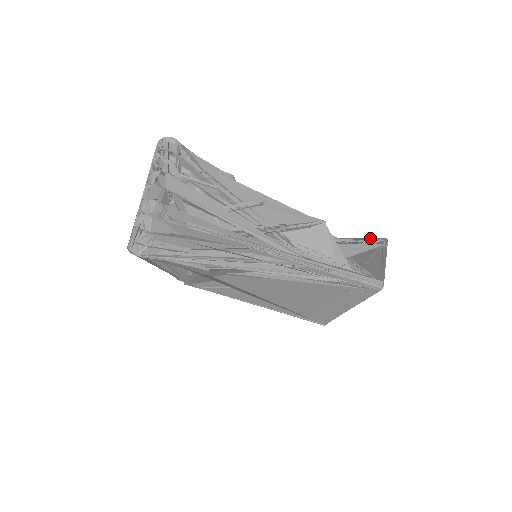
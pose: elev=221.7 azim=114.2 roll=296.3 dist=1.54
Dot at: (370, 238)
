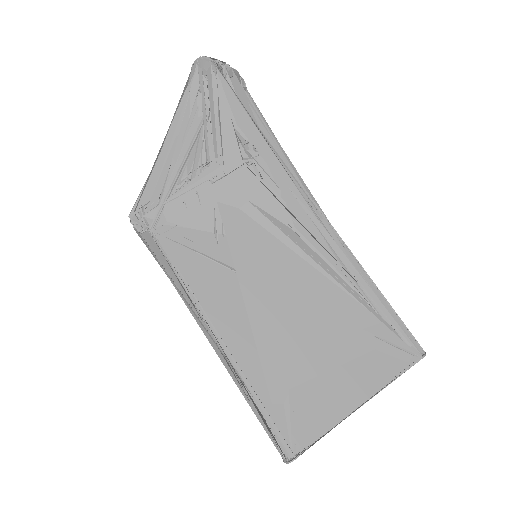
Dot at: occluded
